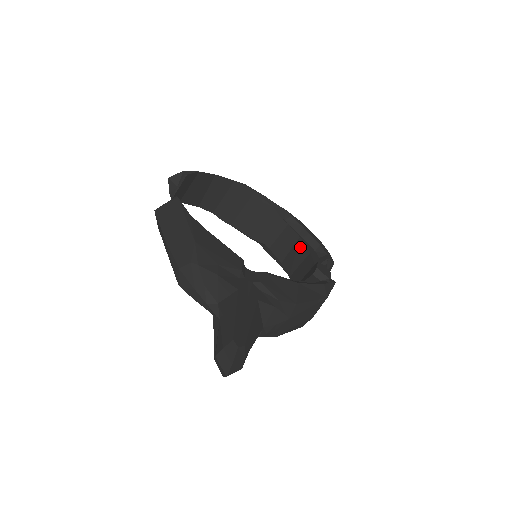
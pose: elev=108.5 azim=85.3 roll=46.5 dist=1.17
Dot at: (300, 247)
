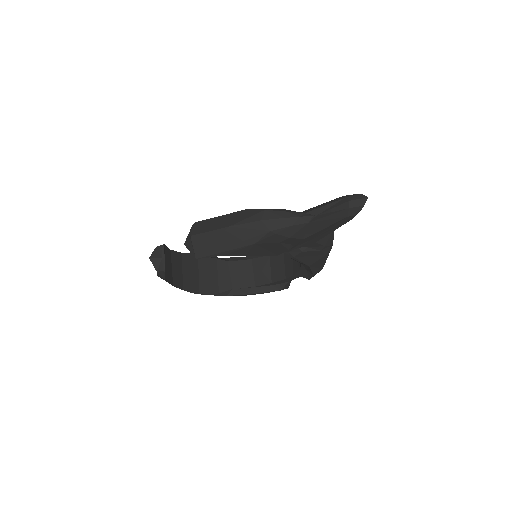
Dot at: (259, 262)
